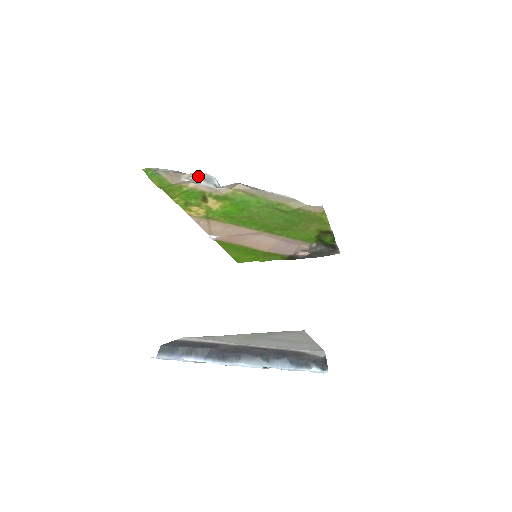
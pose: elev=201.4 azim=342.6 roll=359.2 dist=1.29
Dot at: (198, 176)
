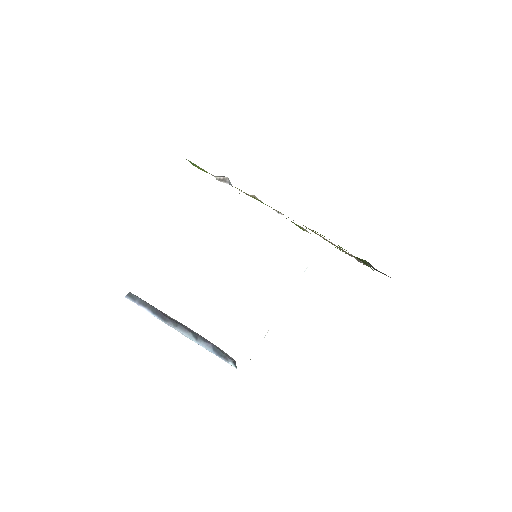
Dot at: (223, 178)
